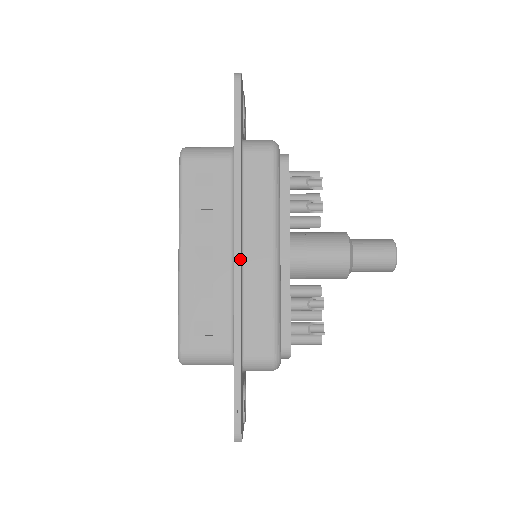
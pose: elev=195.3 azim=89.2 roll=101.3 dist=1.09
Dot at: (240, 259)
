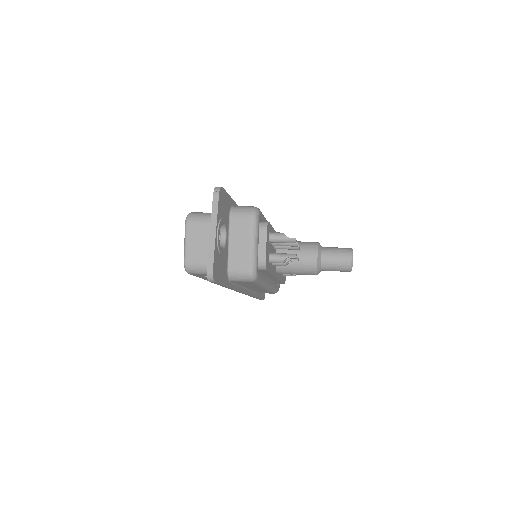
Dot at: occluded
